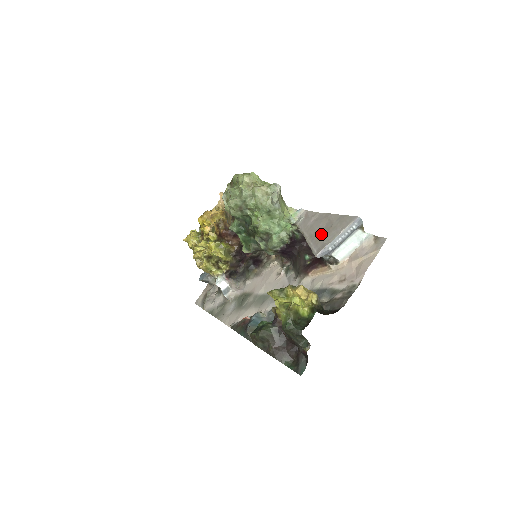
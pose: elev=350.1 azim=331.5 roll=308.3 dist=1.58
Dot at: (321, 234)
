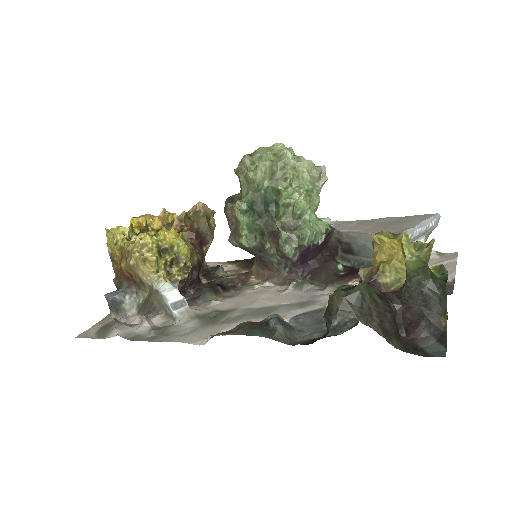
Dot at: (386, 226)
